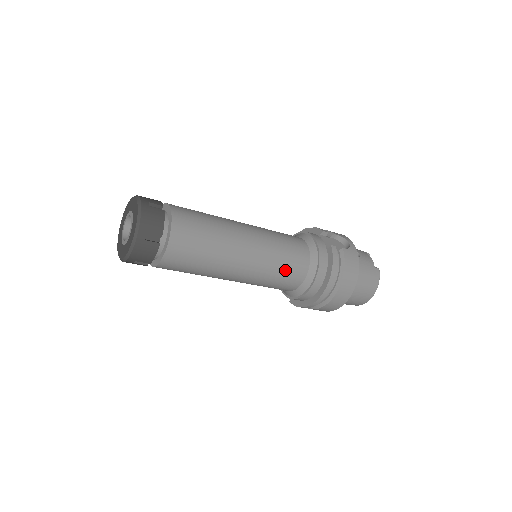
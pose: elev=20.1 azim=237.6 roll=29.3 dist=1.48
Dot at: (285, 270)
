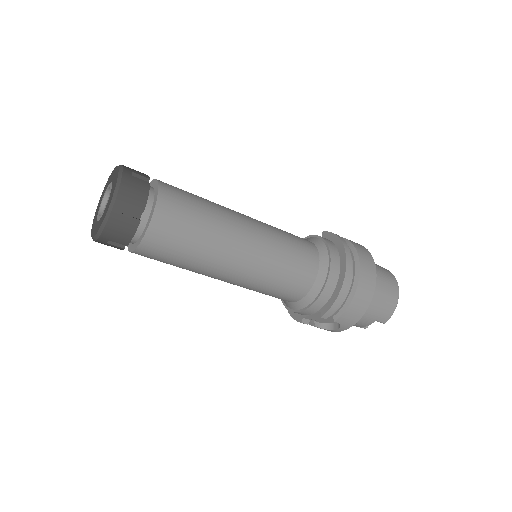
Dot at: (293, 241)
